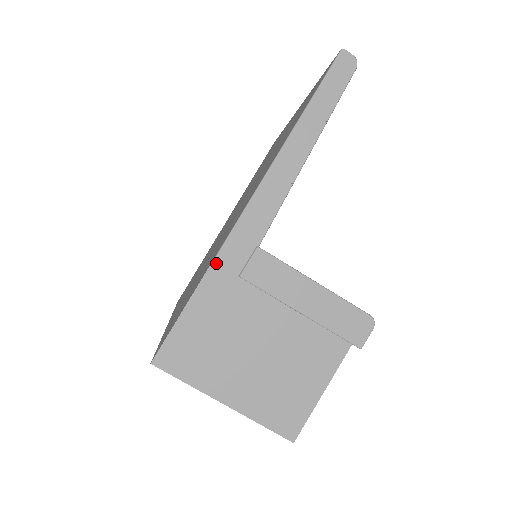
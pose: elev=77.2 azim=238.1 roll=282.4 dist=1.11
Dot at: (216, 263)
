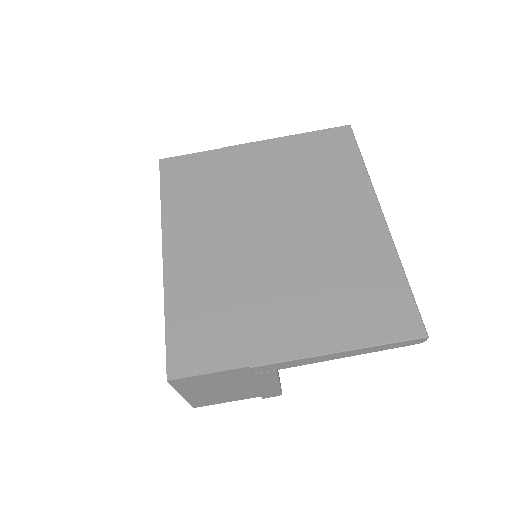
Dot at: (251, 367)
